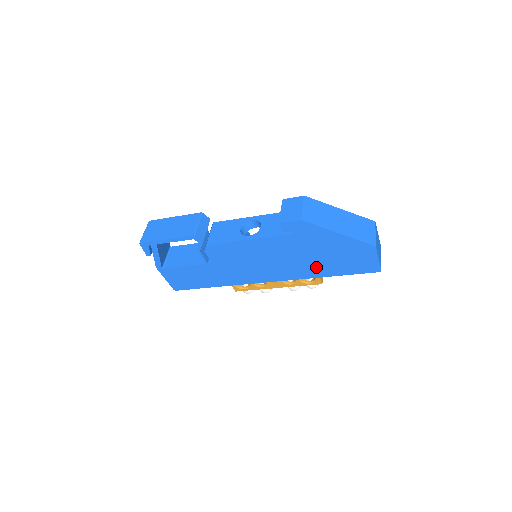
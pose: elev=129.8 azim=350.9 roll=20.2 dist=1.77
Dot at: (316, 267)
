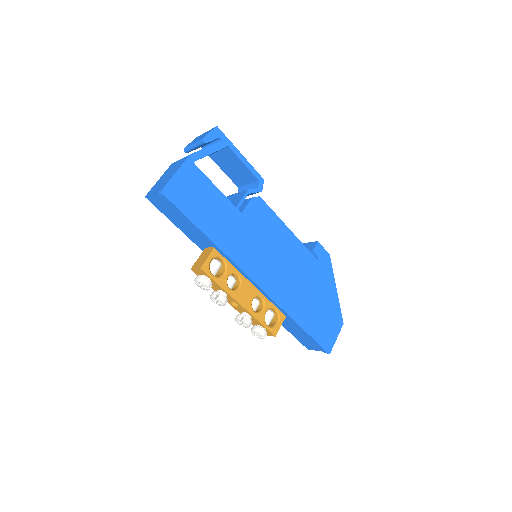
Dot at: (301, 305)
